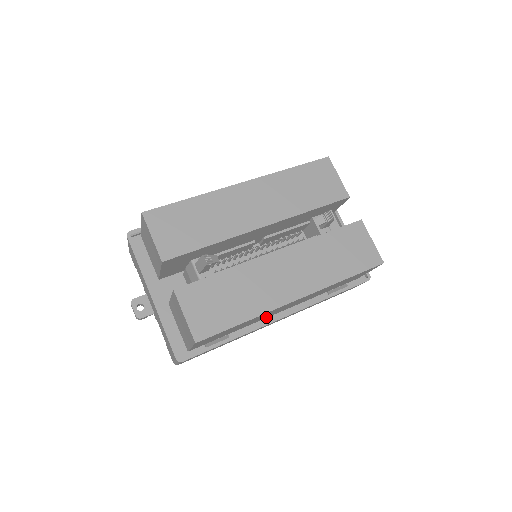
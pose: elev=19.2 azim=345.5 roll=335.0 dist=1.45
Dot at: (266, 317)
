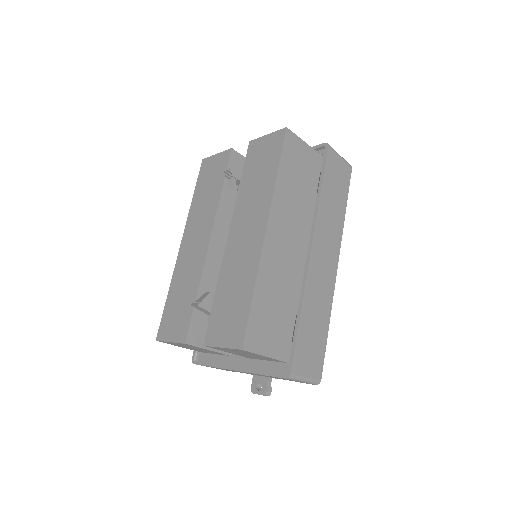
Dot at: (301, 269)
